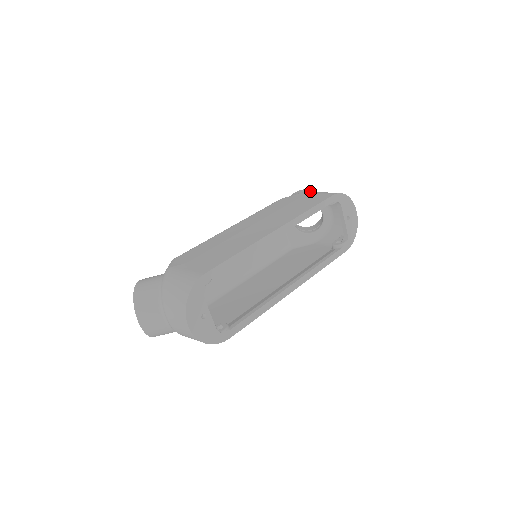
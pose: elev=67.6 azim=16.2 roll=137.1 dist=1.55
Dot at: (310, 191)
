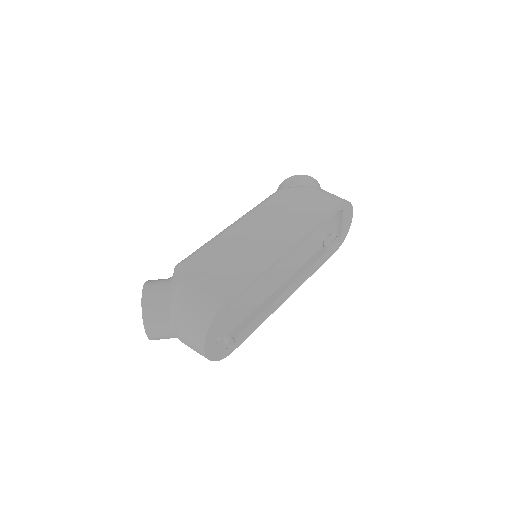
Dot at: (309, 180)
